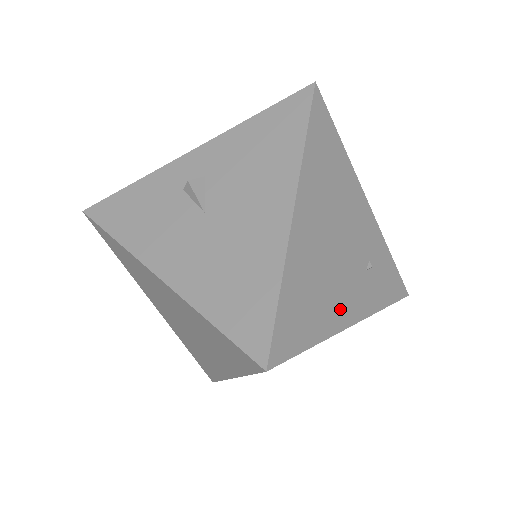
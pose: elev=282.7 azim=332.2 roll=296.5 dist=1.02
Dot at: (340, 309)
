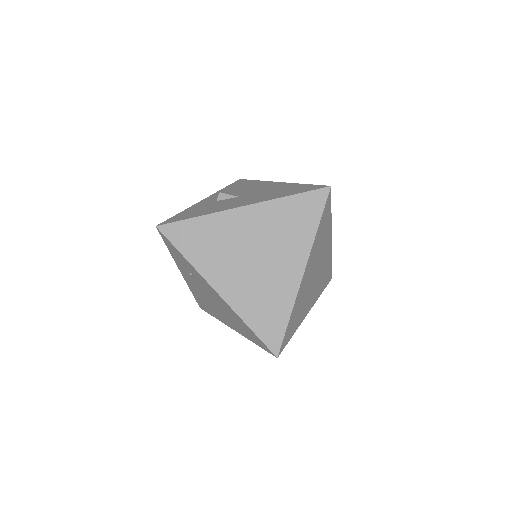
Dot at: occluded
